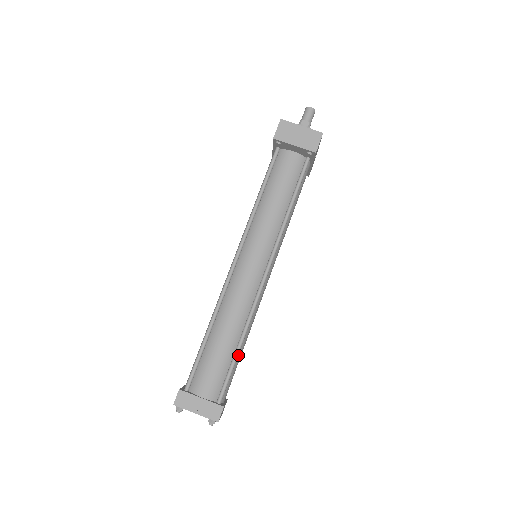
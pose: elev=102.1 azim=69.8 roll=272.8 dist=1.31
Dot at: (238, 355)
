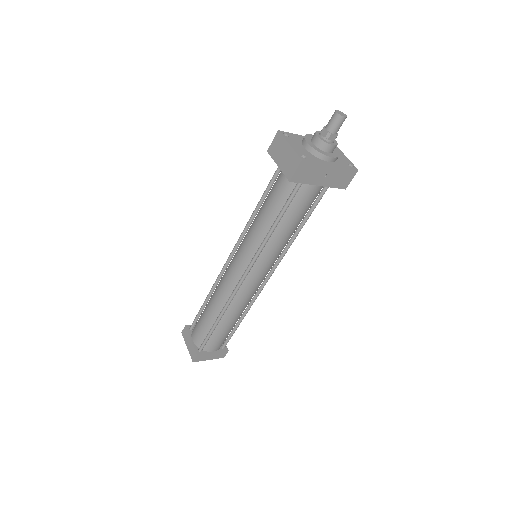
Dot at: (220, 327)
